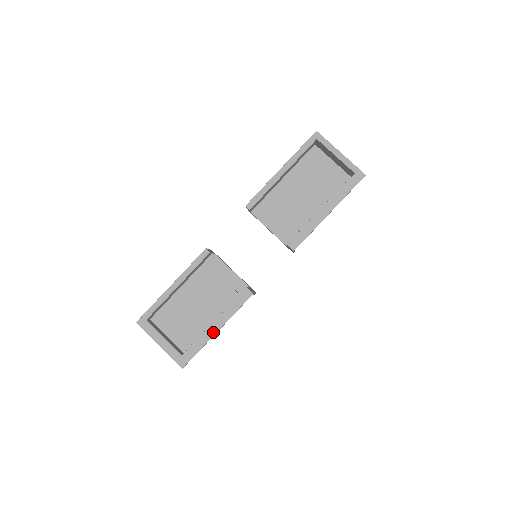
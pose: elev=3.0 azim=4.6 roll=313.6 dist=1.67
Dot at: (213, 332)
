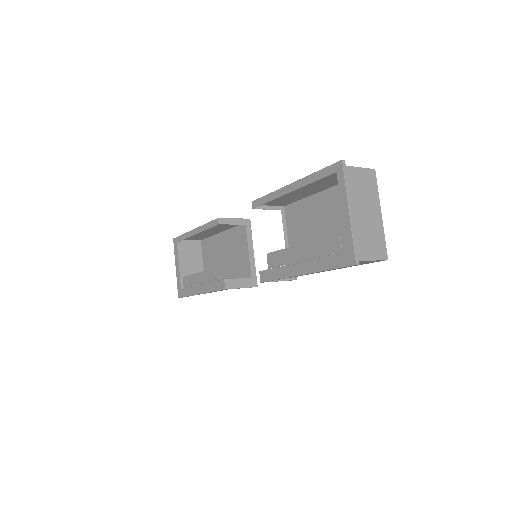
Dot at: (198, 292)
